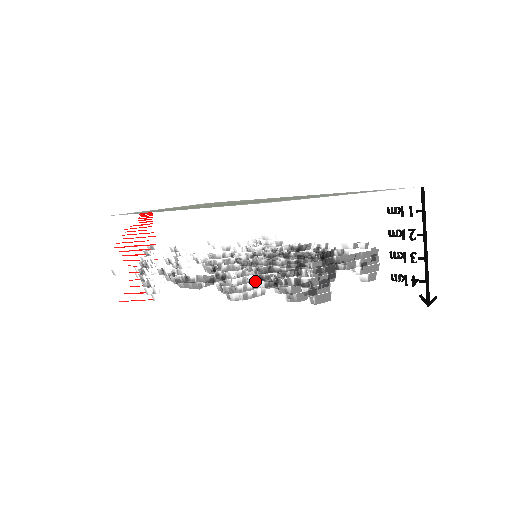
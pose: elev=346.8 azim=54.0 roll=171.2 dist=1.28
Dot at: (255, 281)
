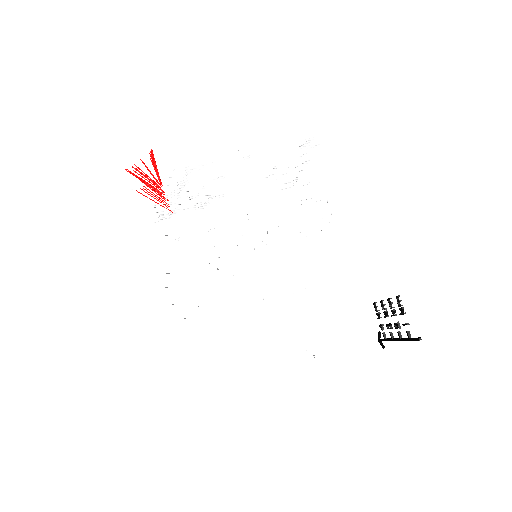
Dot at: occluded
